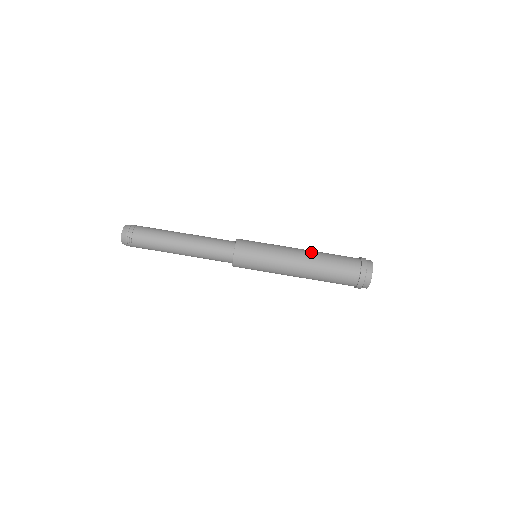
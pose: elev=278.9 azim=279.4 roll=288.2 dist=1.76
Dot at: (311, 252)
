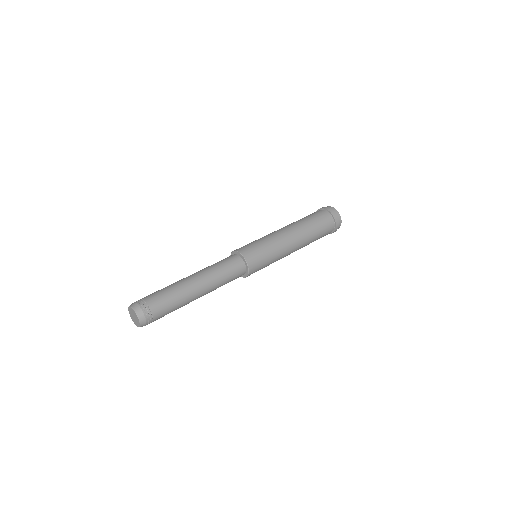
Dot at: occluded
